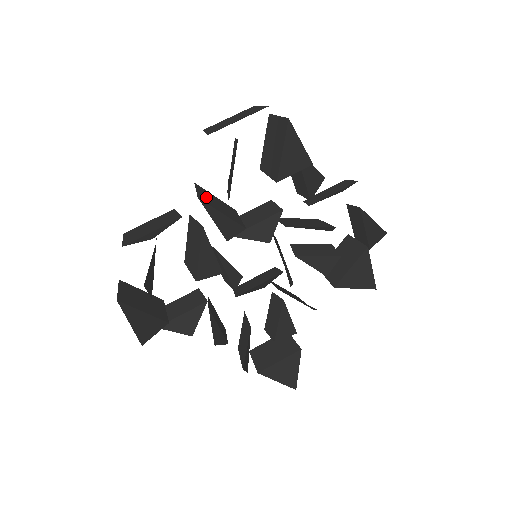
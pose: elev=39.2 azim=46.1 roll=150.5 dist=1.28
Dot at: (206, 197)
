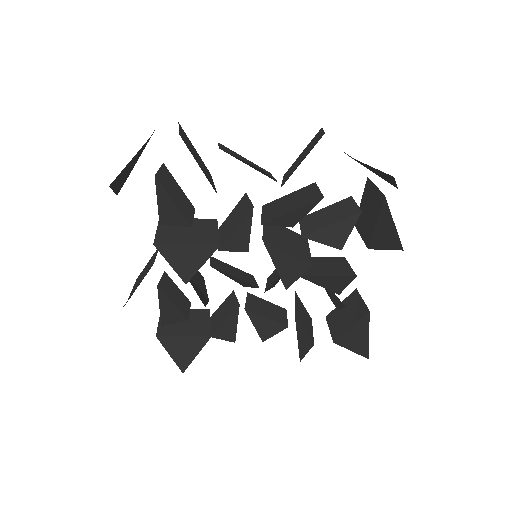
Dot at: (169, 232)
